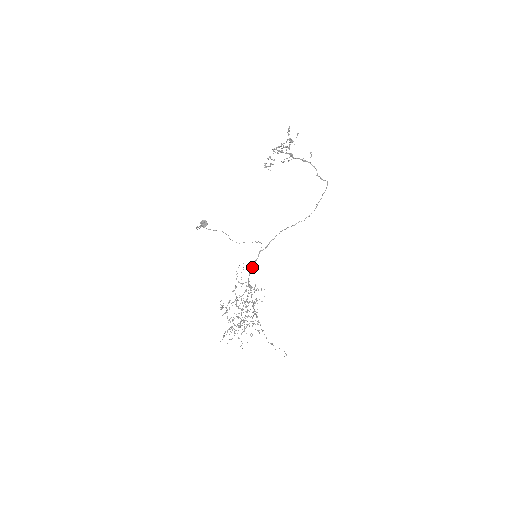
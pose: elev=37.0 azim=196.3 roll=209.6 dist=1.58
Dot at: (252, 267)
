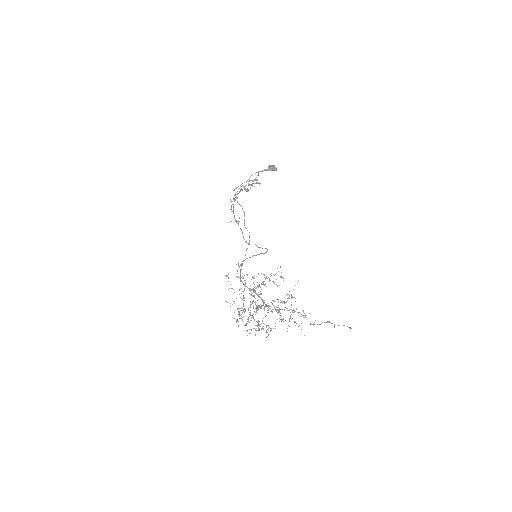
Dot at: (240, 276)
